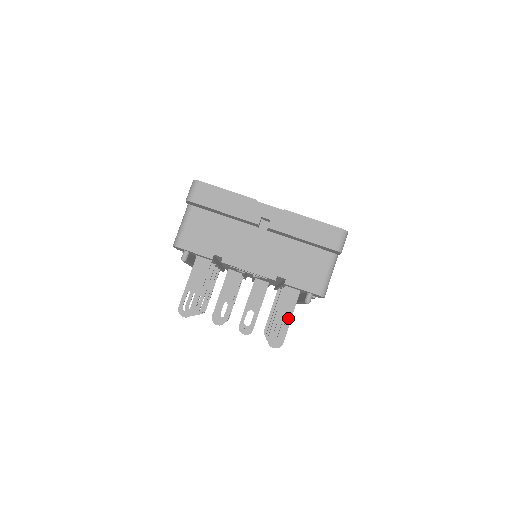
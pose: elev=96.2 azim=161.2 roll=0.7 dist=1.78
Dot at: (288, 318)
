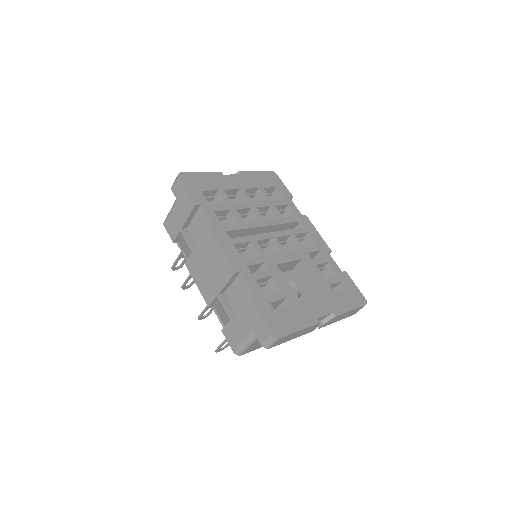
Dot at: occluded
